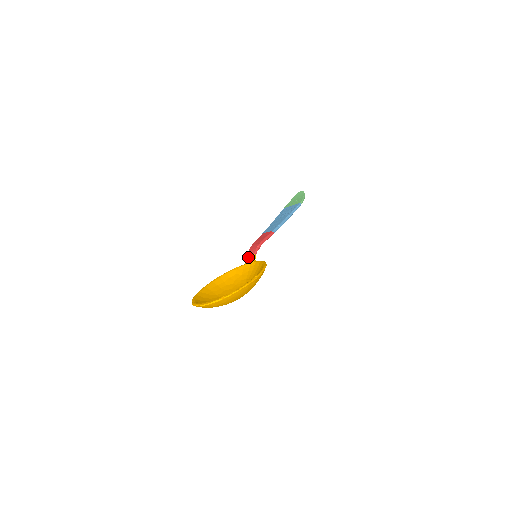
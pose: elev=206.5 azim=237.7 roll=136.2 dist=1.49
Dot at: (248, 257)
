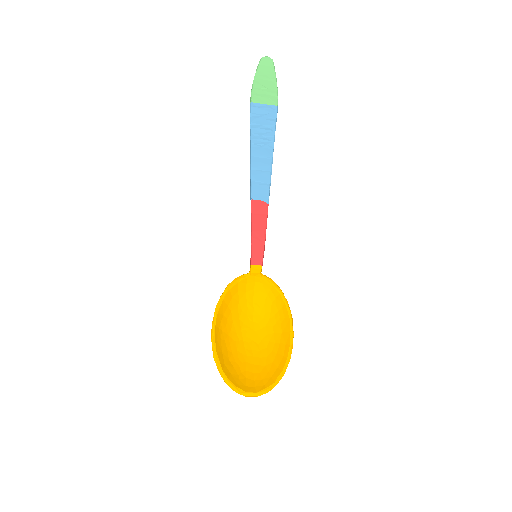
Dot at: (254, 268)
